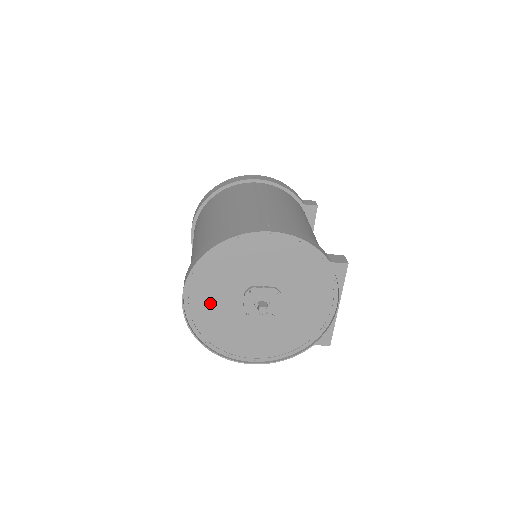
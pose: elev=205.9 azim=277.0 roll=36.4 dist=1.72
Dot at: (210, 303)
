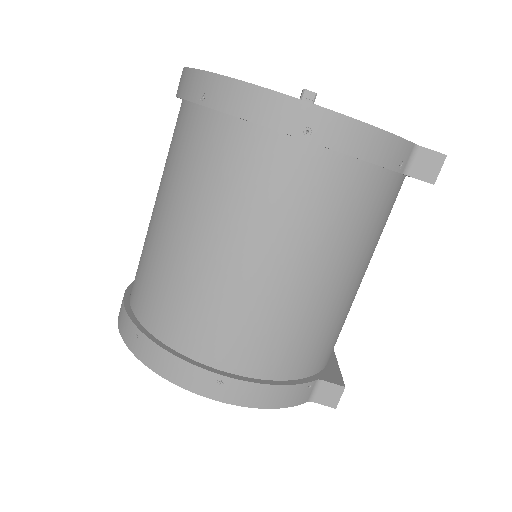
Dot at: occluded
